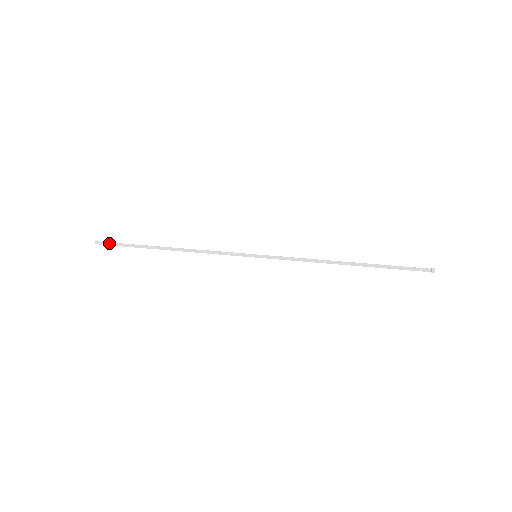
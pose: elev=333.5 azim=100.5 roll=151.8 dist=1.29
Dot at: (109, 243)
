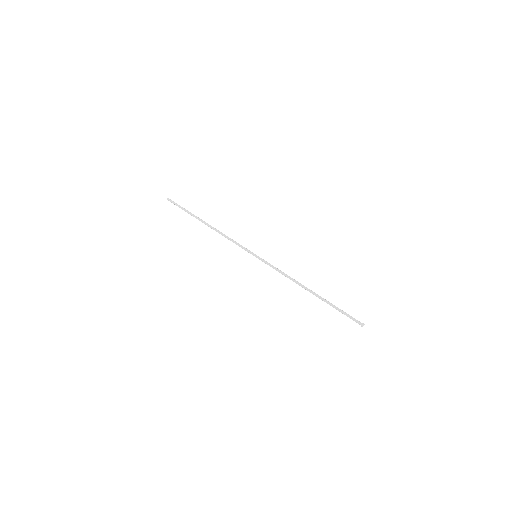
Dot at: (174, 203)
